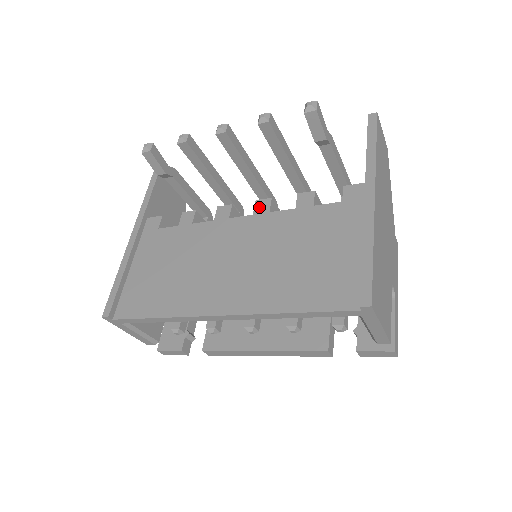
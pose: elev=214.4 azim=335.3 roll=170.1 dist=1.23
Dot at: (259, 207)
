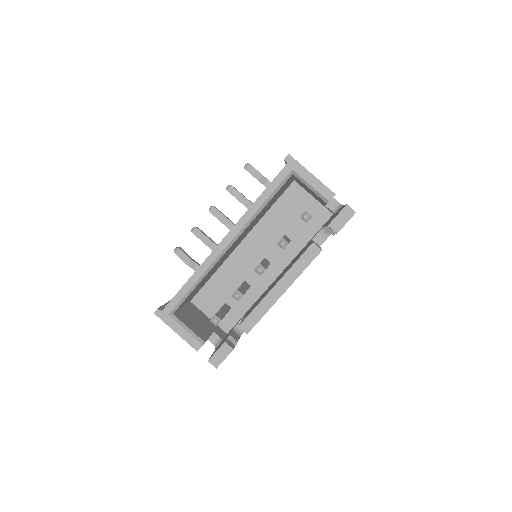
Dot at: occluded
